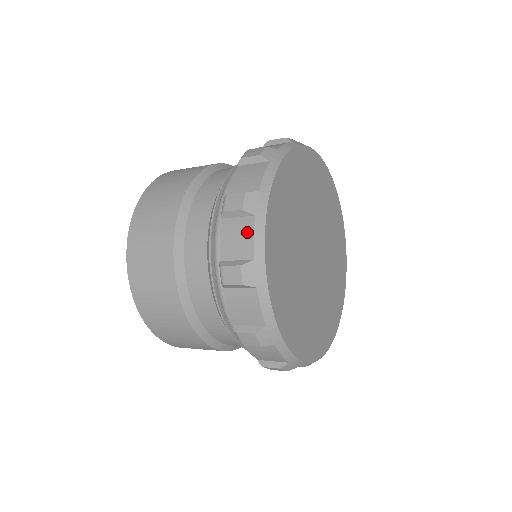
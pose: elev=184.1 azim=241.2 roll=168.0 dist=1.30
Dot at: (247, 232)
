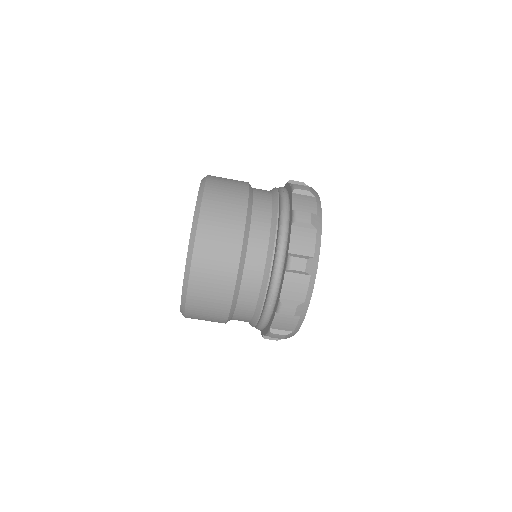
Dot at: (311, 239)
